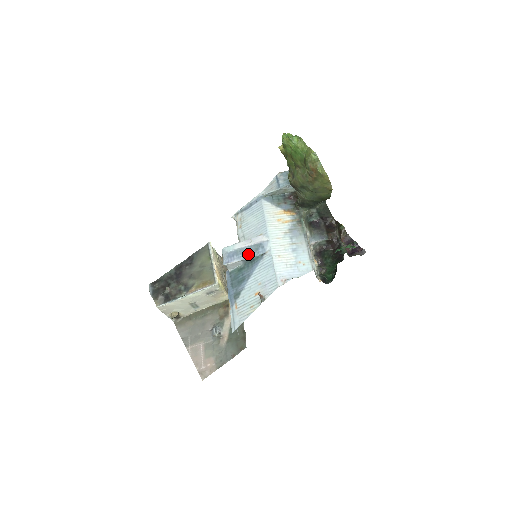
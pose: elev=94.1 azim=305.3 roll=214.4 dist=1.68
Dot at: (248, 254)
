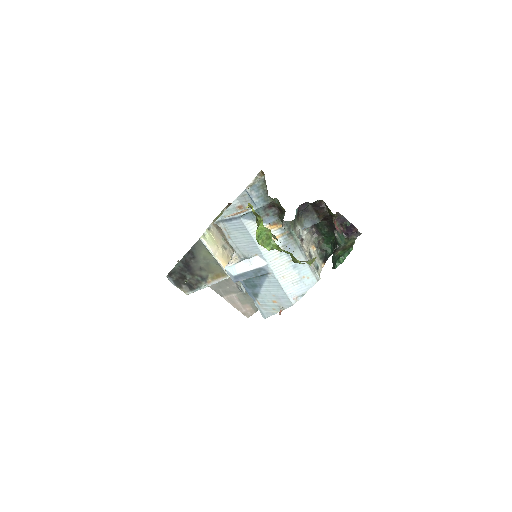
Dot at: (253, 275)
